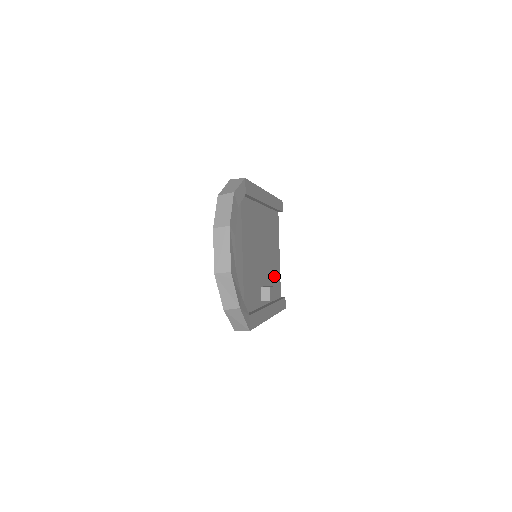
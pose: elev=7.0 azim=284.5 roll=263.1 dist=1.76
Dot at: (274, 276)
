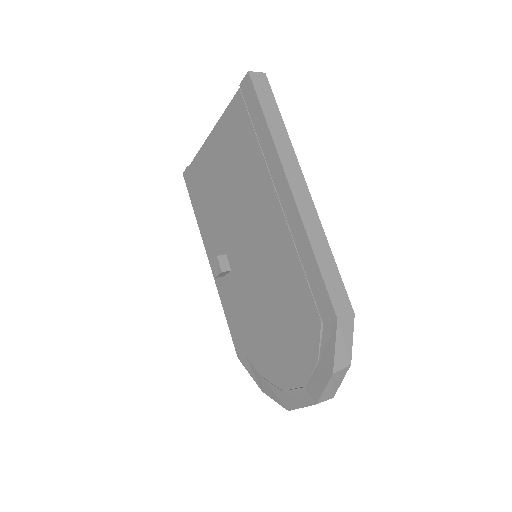
Dot at: occluded
